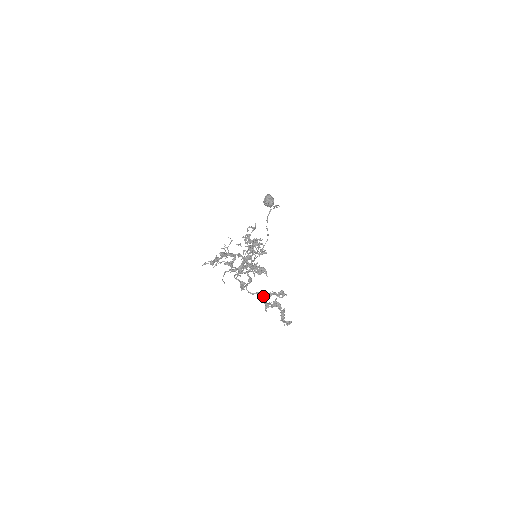
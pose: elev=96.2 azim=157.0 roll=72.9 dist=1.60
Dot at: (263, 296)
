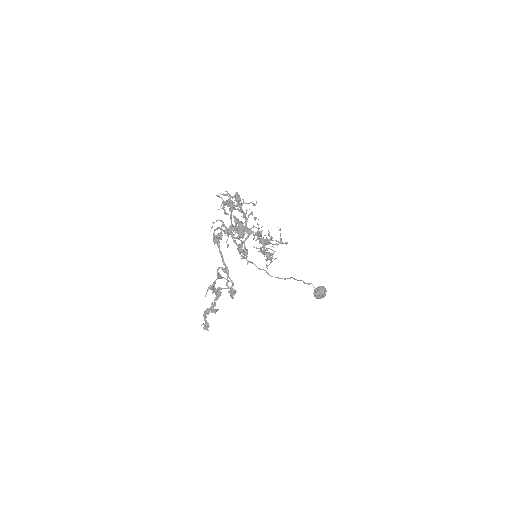
Dot at: (219, 273)
